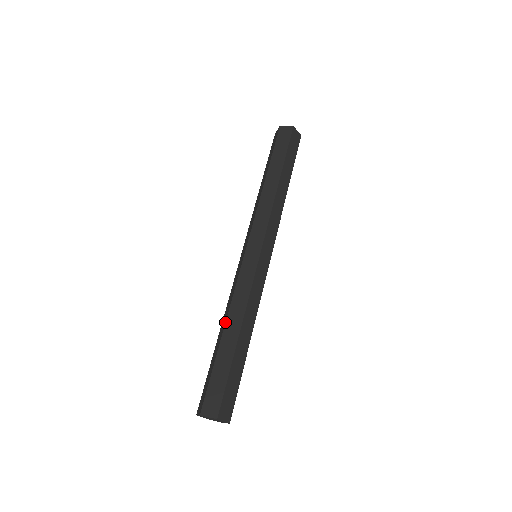
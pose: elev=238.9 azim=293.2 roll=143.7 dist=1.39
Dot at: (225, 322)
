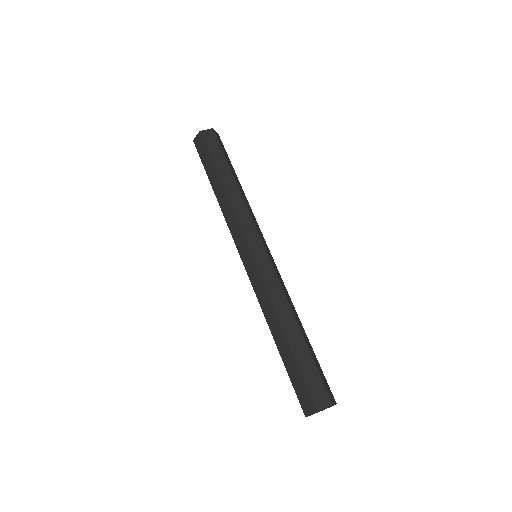
Dot at: (270, 330)
